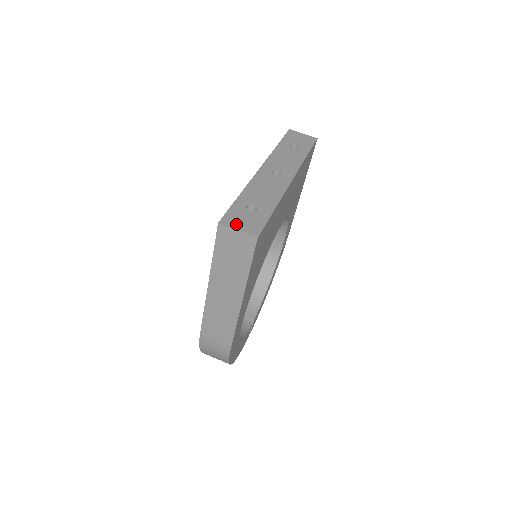
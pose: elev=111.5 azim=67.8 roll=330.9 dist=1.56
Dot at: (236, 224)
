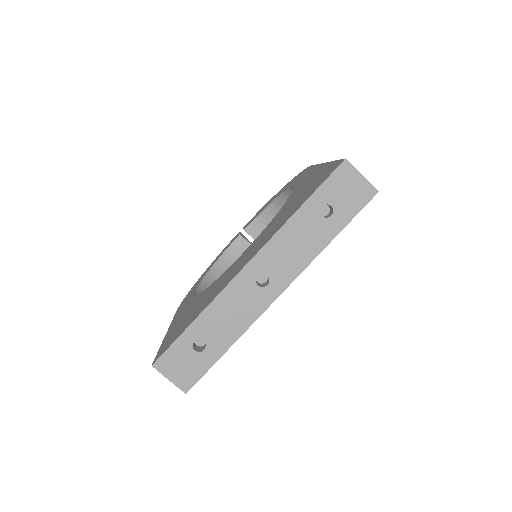
Dot at: (170, 371)
